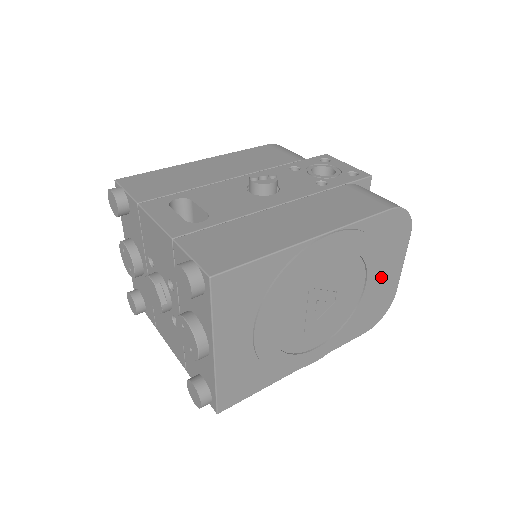
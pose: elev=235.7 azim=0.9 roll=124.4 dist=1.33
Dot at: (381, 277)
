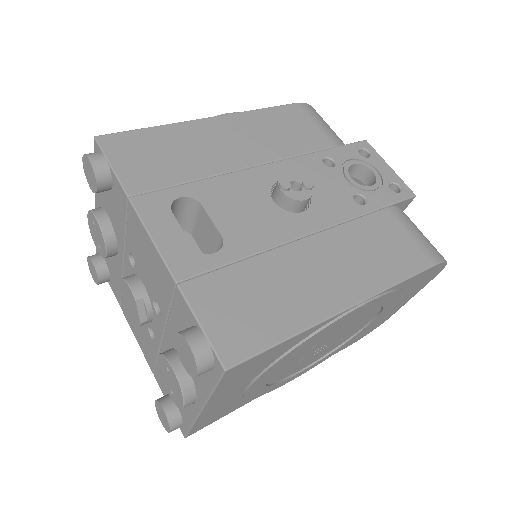
Dot at: occluded
